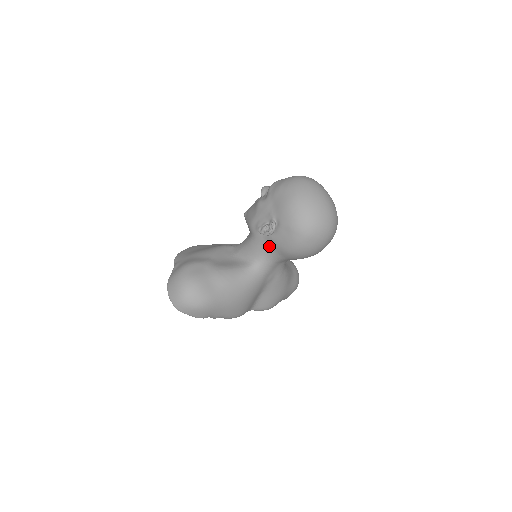
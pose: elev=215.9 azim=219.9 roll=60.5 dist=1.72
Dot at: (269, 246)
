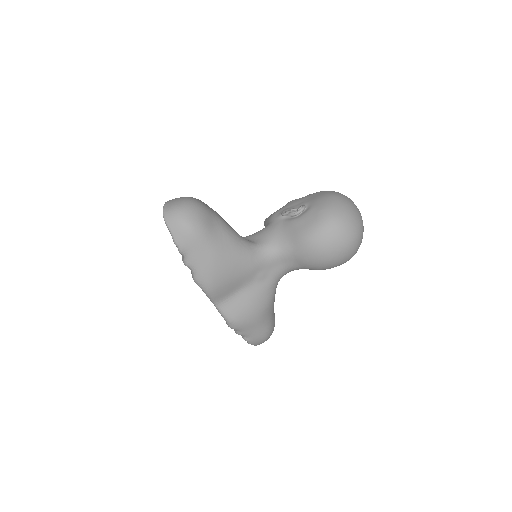
Dot at: (284, 231)
